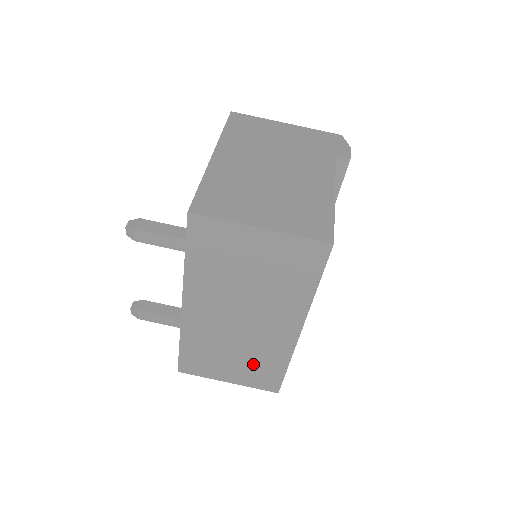
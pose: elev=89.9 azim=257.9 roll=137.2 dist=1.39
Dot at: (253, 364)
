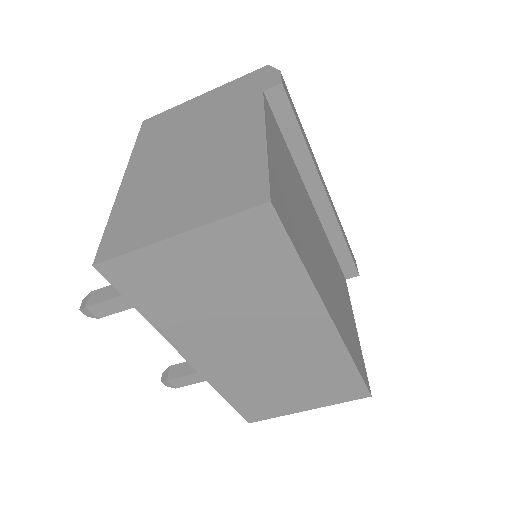
Dot at: (315, 380)
